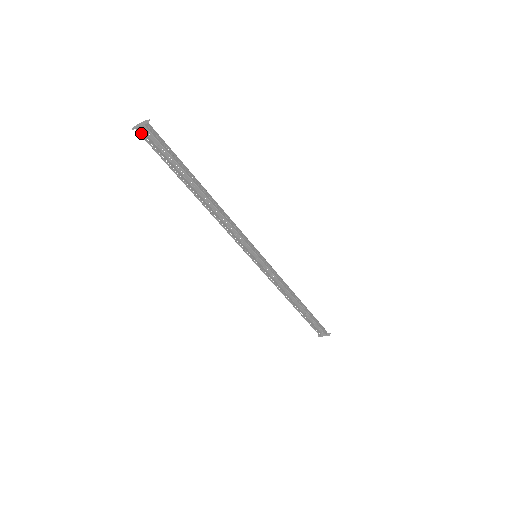
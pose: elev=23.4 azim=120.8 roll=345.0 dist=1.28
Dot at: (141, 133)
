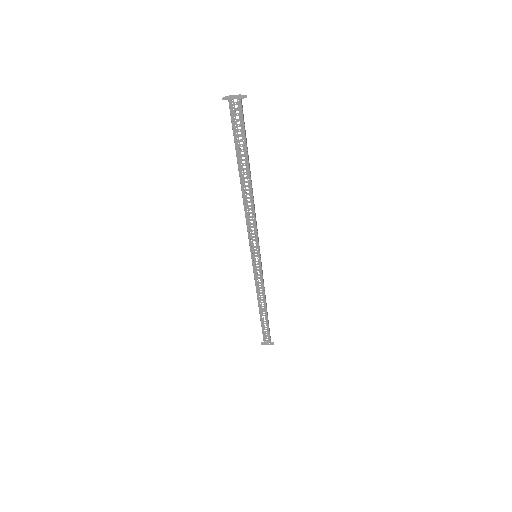
Dot at: (229, 105)
